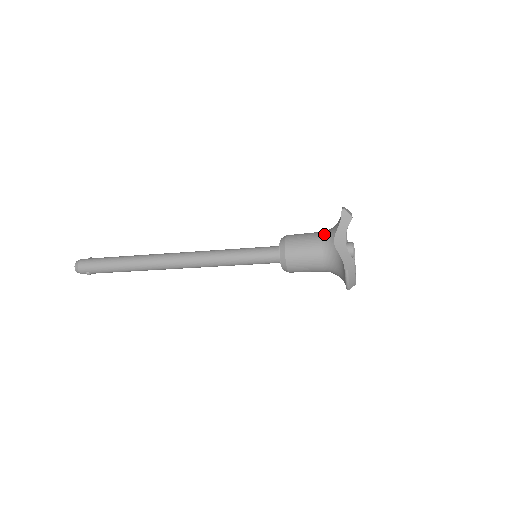
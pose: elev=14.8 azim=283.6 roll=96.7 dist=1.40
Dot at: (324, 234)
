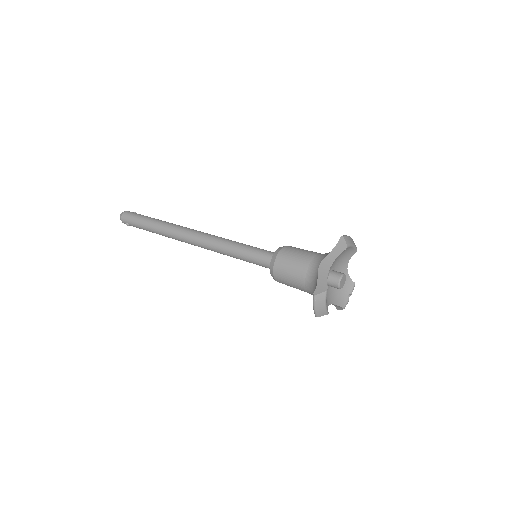
Dot at: (317, 255)
